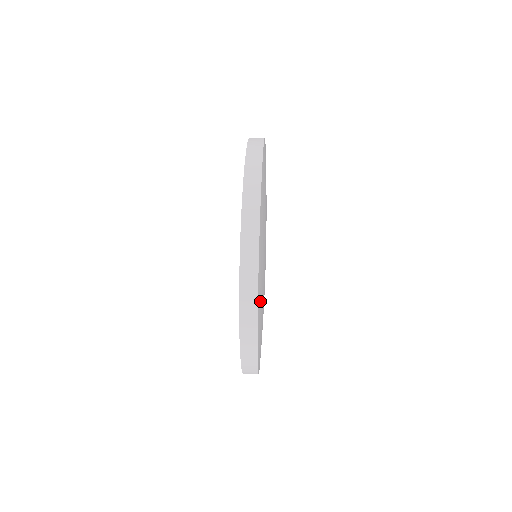
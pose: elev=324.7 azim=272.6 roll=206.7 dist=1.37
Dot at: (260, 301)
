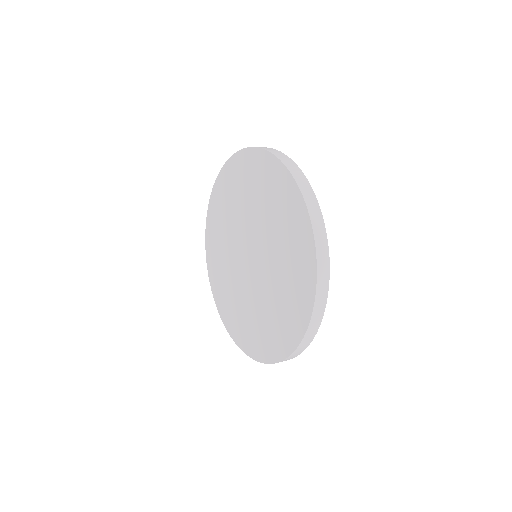
Dot at: occluded
